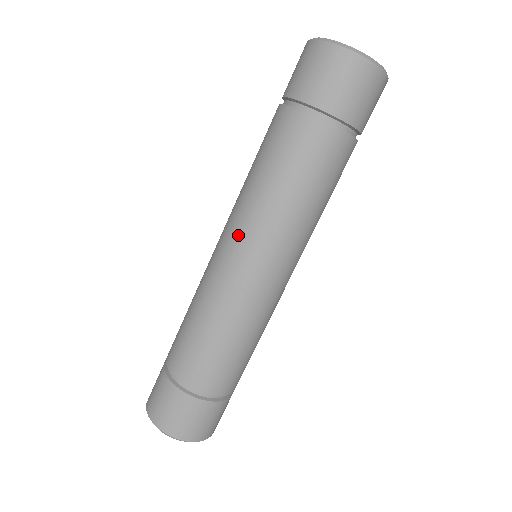
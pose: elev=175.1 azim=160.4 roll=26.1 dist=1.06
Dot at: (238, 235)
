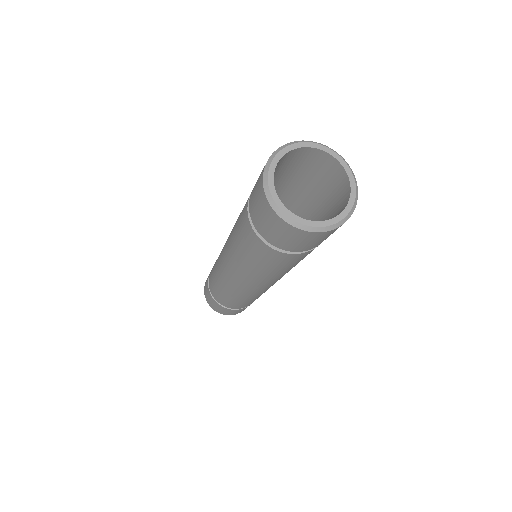
Dot at: (227, 240)
